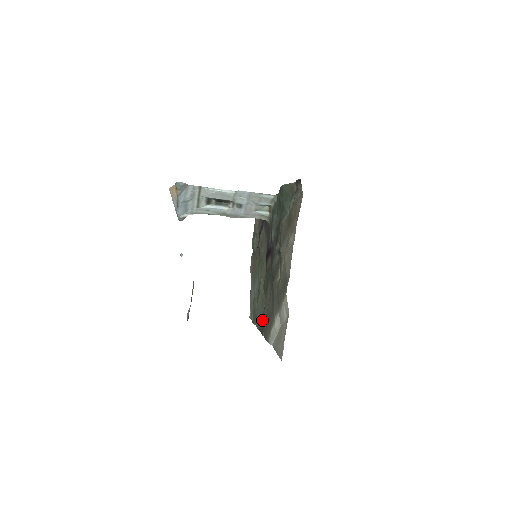
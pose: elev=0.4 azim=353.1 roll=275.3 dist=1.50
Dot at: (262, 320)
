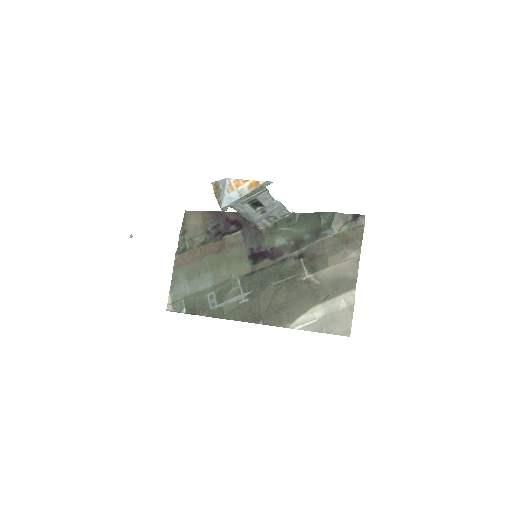
Dot at: (246, 311)
